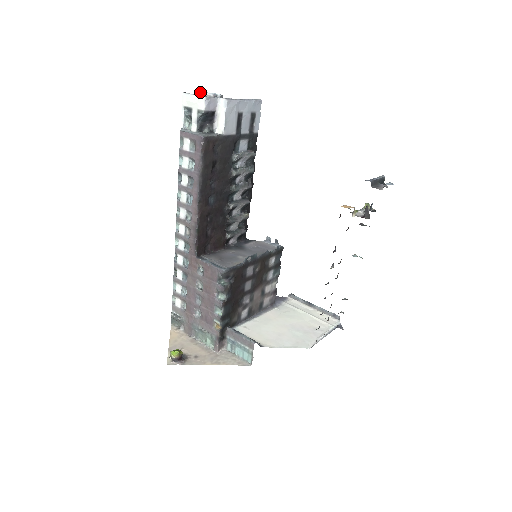
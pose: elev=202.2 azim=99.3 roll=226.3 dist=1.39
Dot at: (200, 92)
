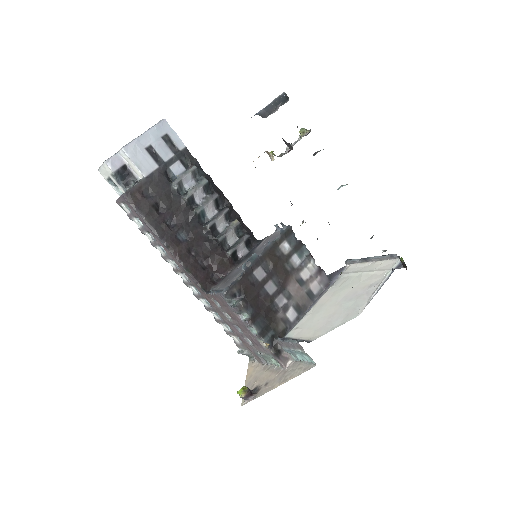
Dot at: occluded
